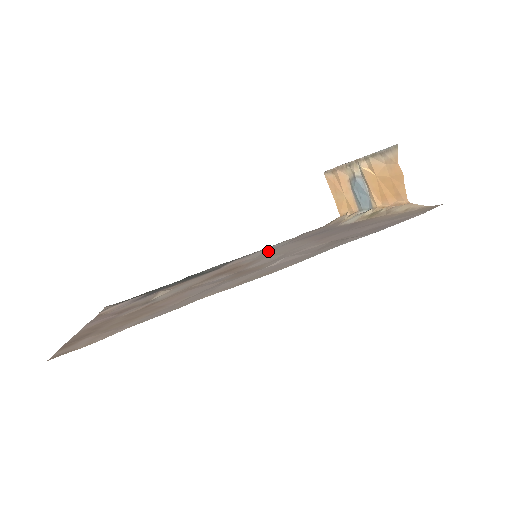
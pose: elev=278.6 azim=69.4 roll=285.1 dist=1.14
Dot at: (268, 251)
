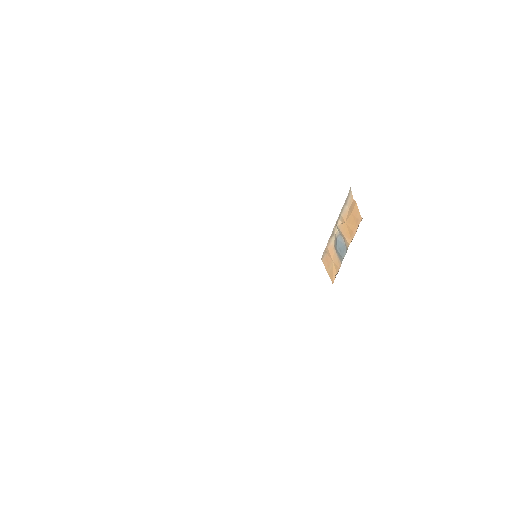
Dot at: occluded
